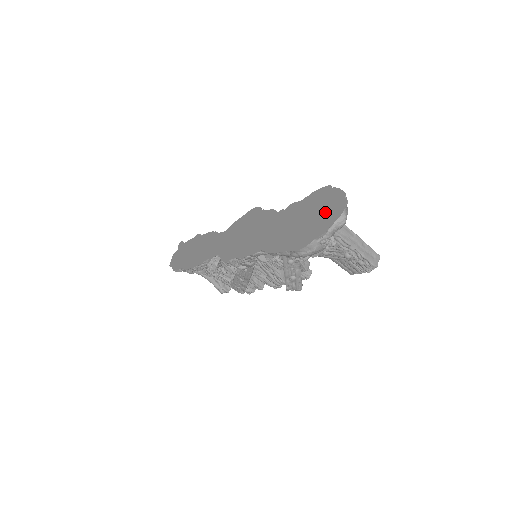
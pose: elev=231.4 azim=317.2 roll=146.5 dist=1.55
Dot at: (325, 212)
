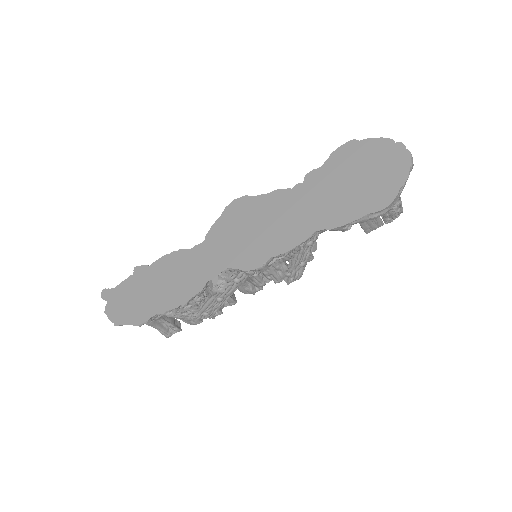
Dot at: (382, 162)
